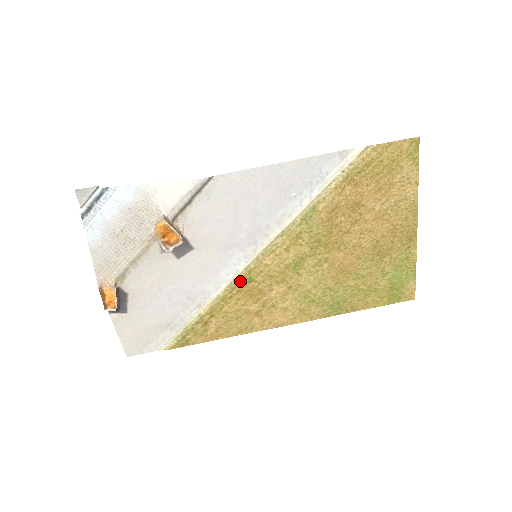
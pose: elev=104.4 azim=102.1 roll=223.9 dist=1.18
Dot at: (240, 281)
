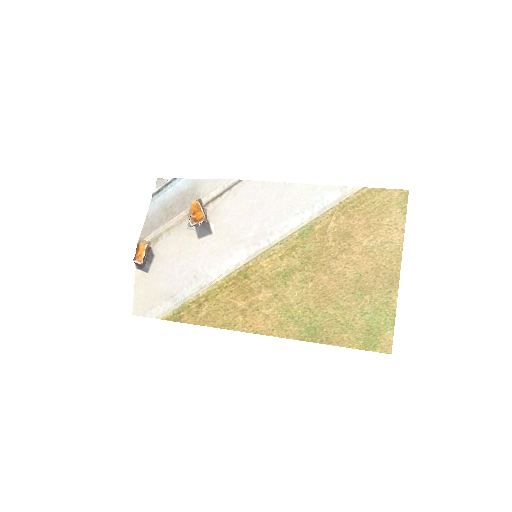
Dot at: (238, 275)
